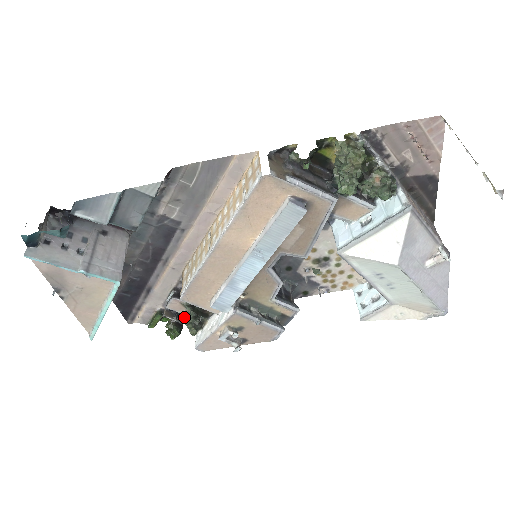
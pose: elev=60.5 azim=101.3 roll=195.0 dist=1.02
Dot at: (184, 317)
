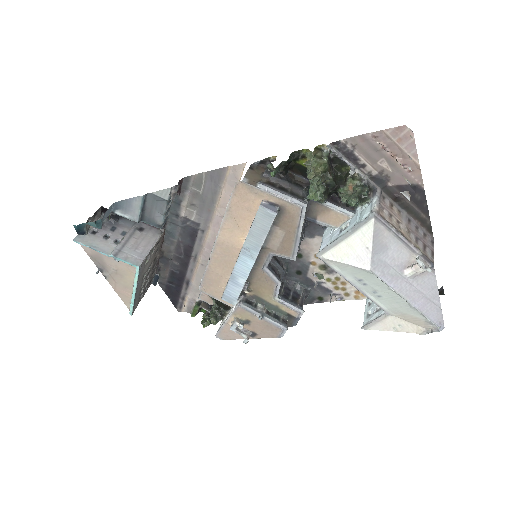
Dot at: occluded
